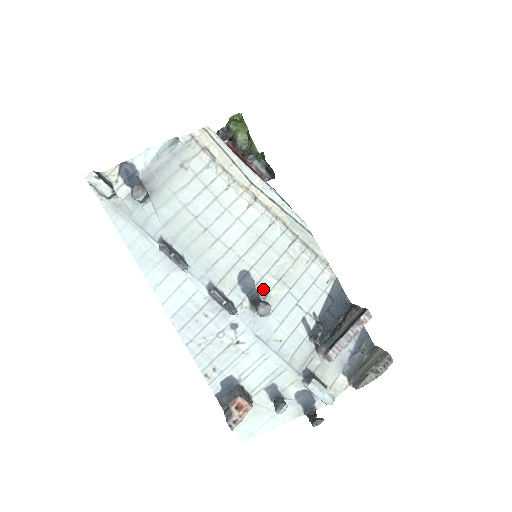
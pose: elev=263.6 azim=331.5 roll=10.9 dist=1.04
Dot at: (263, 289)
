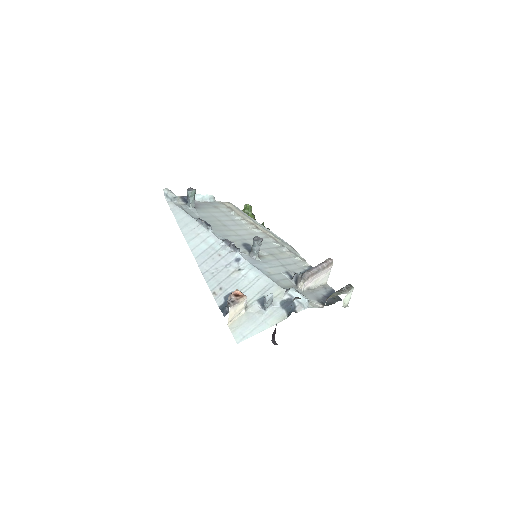
Dot at: (259, 253)
